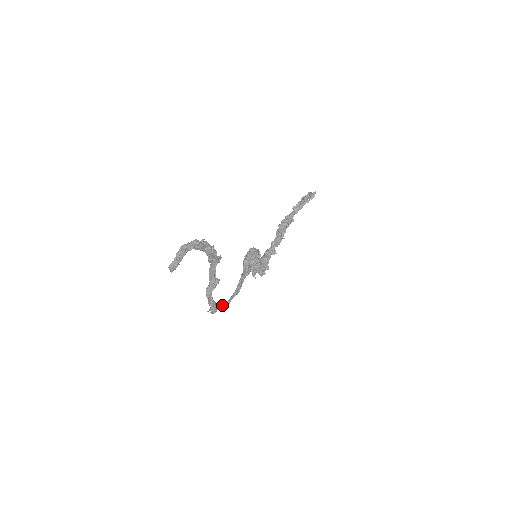
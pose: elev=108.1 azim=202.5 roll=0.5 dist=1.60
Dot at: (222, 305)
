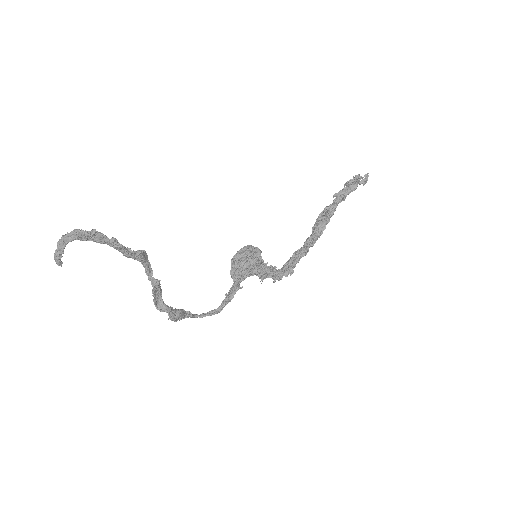
Dot at: (211, 312)
